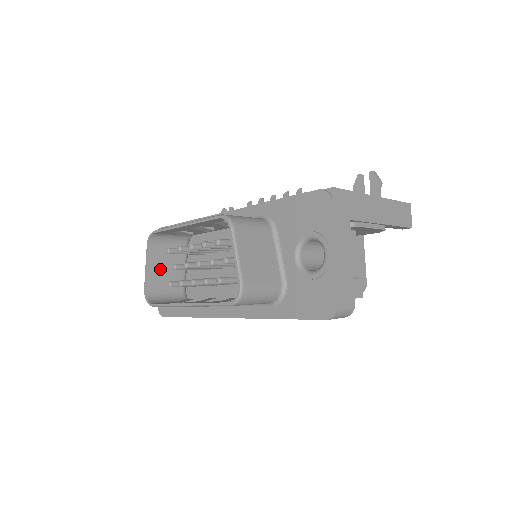
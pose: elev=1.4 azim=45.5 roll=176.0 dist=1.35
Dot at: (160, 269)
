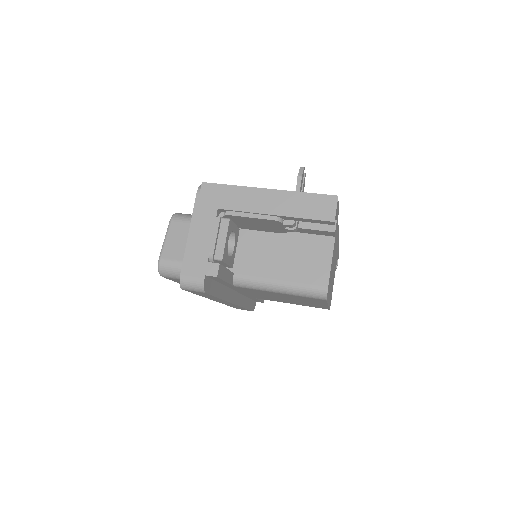
Dot at: occluded
